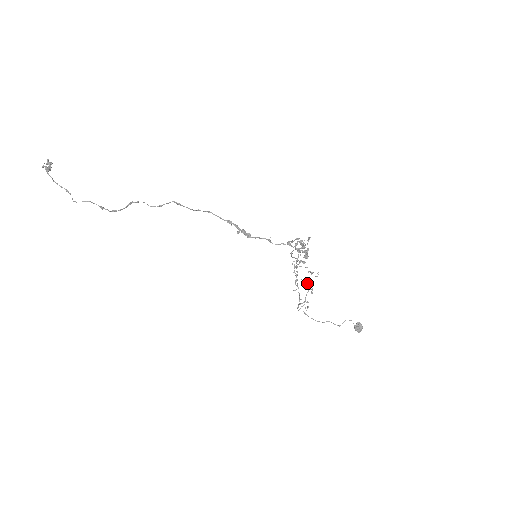
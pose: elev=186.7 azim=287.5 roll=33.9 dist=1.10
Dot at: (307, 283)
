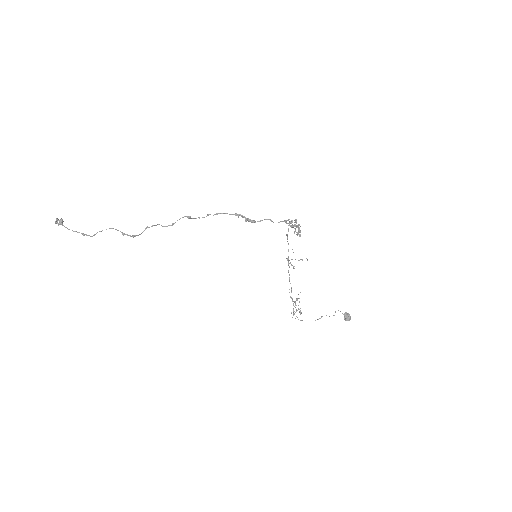
Dot at: occluded
